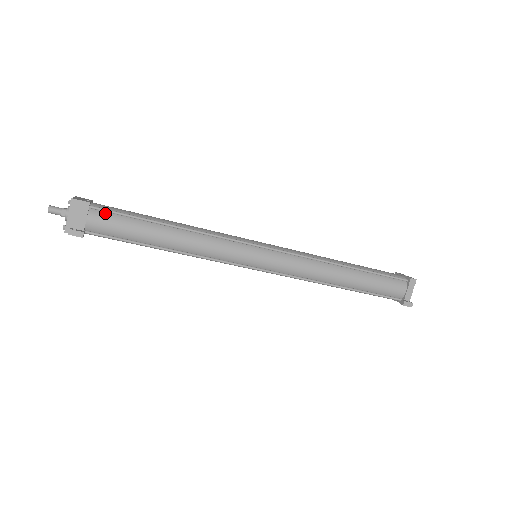
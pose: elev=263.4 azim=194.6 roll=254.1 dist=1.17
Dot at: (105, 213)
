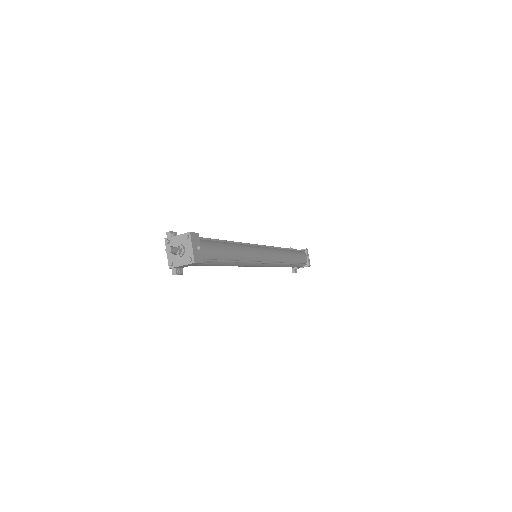
Dot at: (204, 261)
